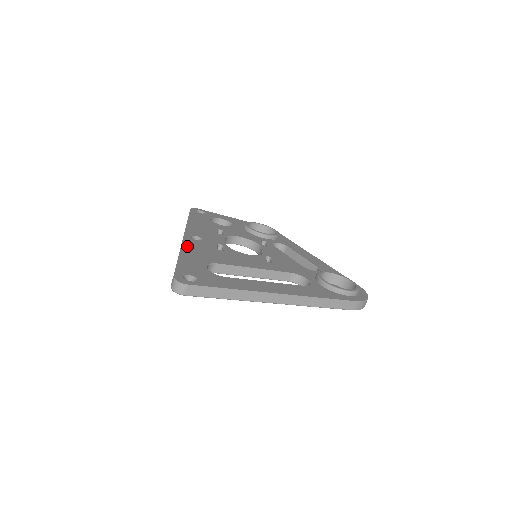
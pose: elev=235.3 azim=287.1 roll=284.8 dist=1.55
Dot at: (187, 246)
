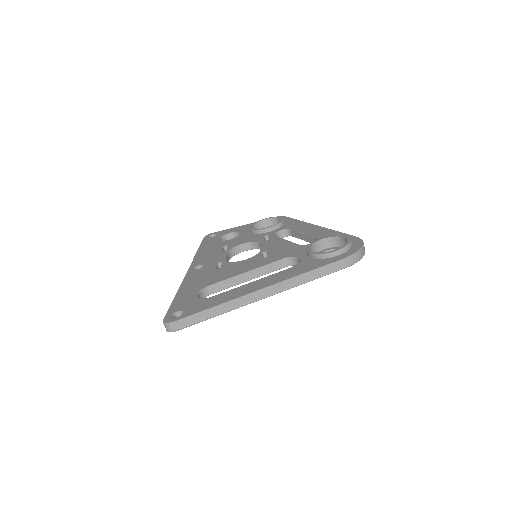
Dot at: (186, 281)
